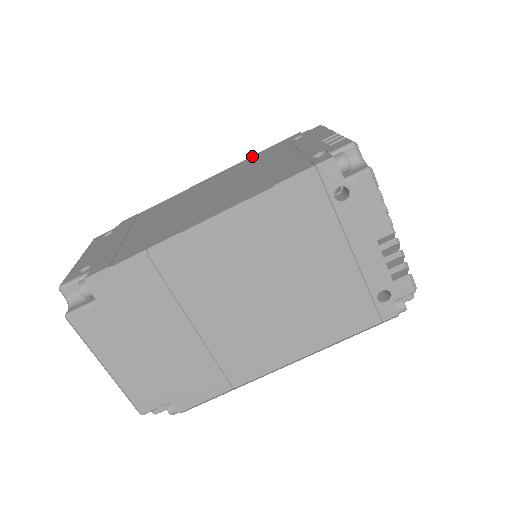
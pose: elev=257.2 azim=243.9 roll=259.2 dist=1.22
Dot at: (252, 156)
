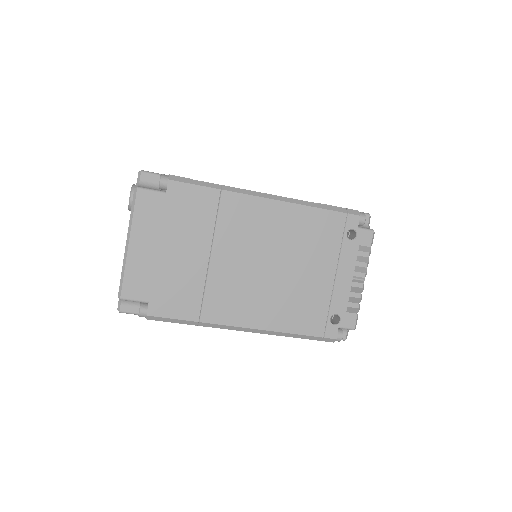
Dot at: occluded
